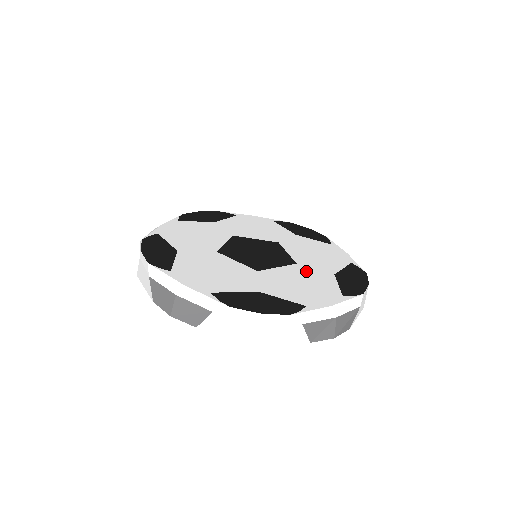
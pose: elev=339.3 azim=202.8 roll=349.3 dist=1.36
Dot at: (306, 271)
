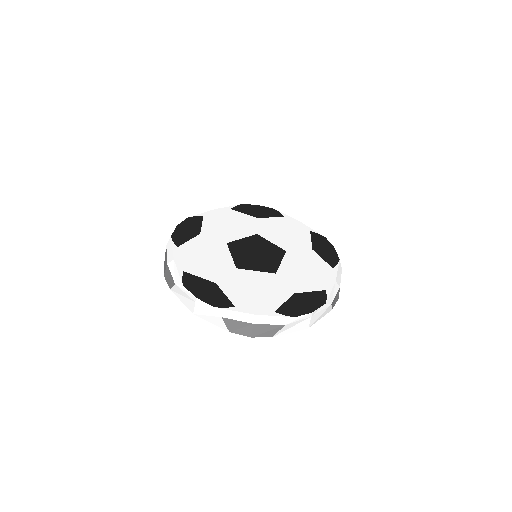
Dot at: (274, 282)
